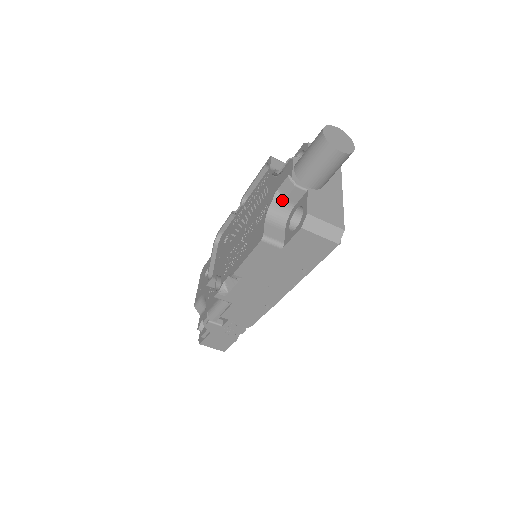
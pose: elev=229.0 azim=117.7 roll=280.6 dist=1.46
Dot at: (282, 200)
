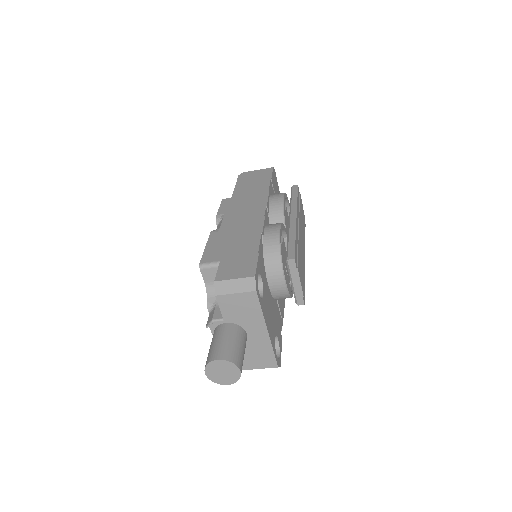
Dot at: occluded
